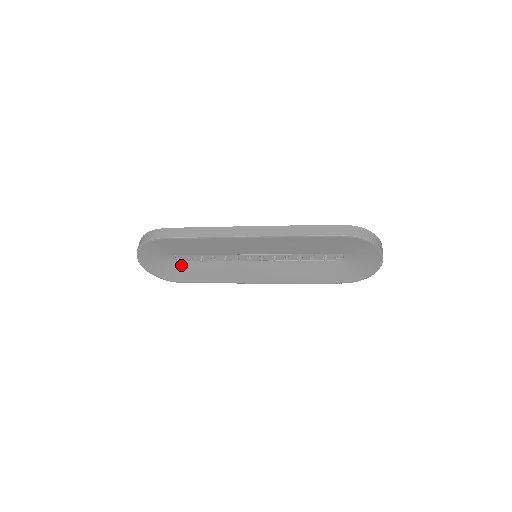
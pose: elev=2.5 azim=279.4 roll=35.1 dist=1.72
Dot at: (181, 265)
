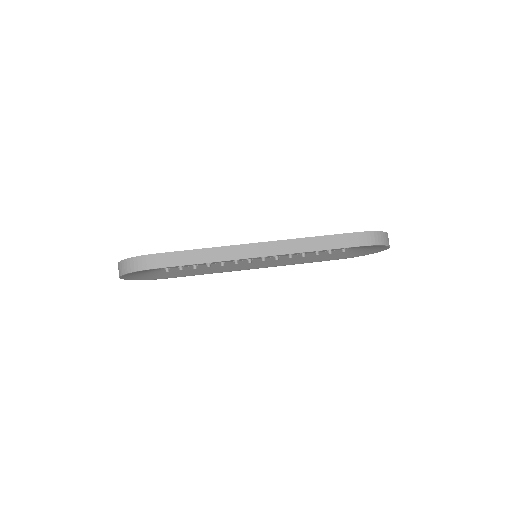
Dot at: (169, 270)
